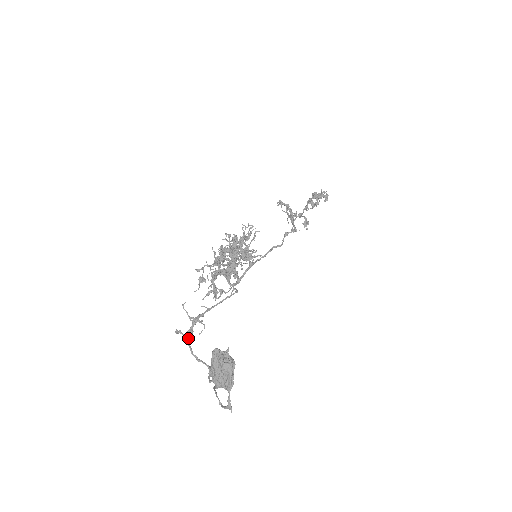
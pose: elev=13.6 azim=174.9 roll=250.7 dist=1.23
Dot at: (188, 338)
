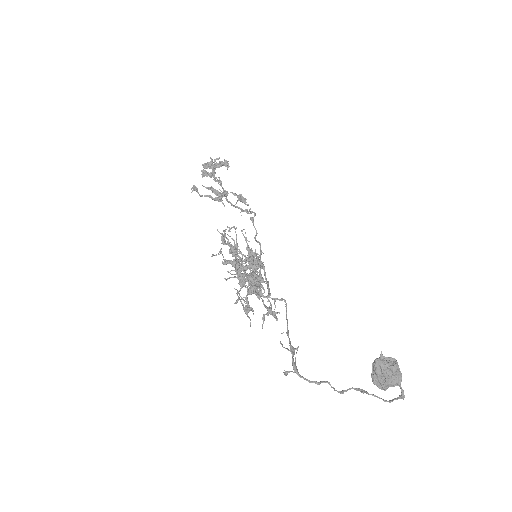
Dot at: (298, 372)
